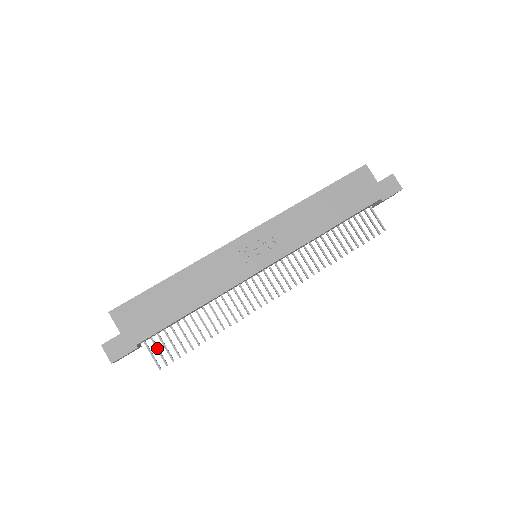
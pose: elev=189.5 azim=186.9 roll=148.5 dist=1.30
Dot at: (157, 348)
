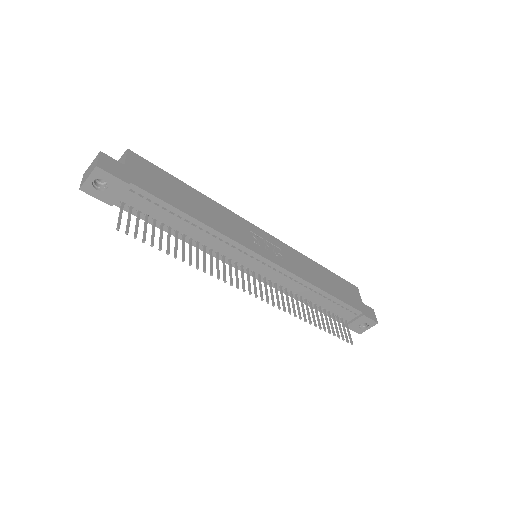
Dot at: (130, 216)
